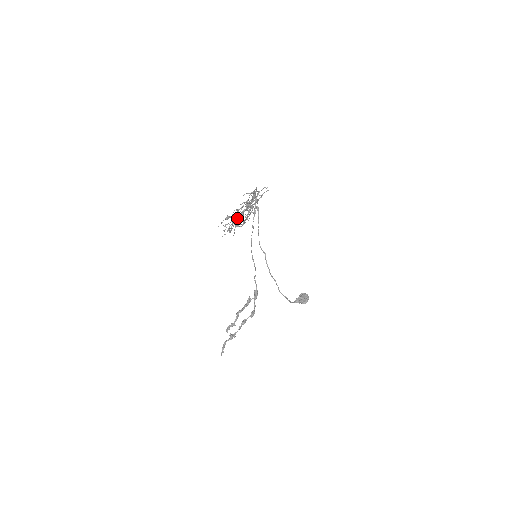
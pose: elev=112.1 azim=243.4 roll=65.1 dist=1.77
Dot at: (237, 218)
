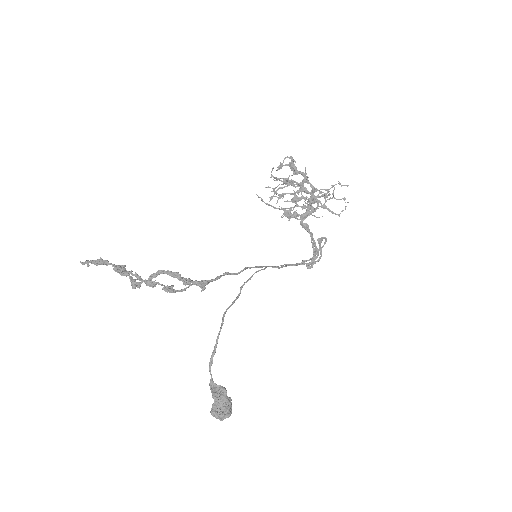
Dot at: (295, 181)
